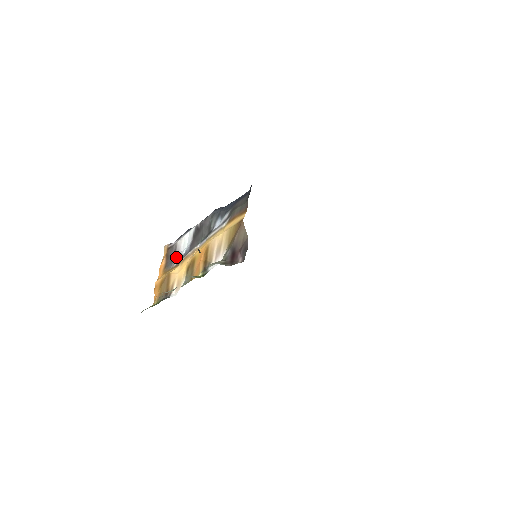
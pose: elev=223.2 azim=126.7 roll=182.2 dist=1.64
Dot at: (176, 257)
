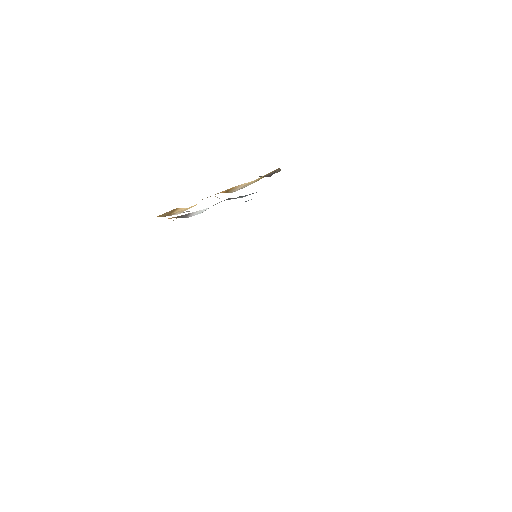
Dot at: occluded
